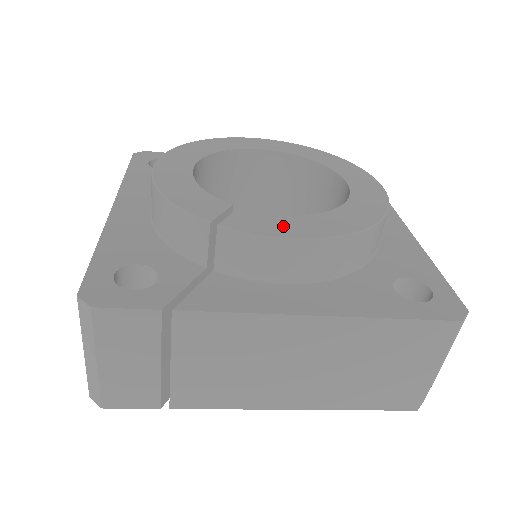
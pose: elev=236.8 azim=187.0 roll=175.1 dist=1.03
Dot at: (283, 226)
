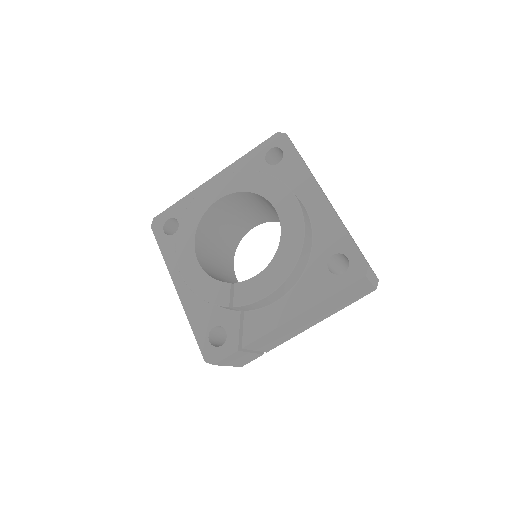
Dot at: (260, 287)
